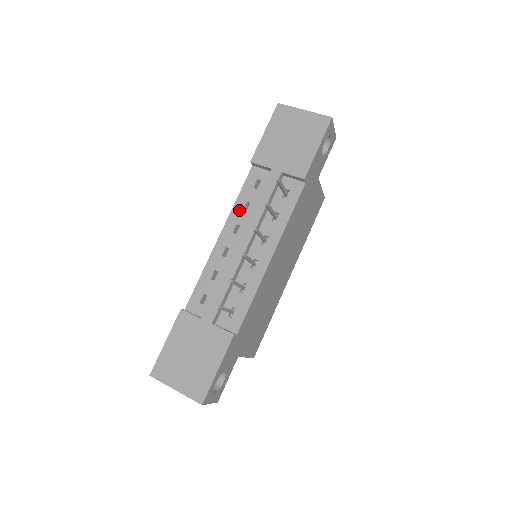
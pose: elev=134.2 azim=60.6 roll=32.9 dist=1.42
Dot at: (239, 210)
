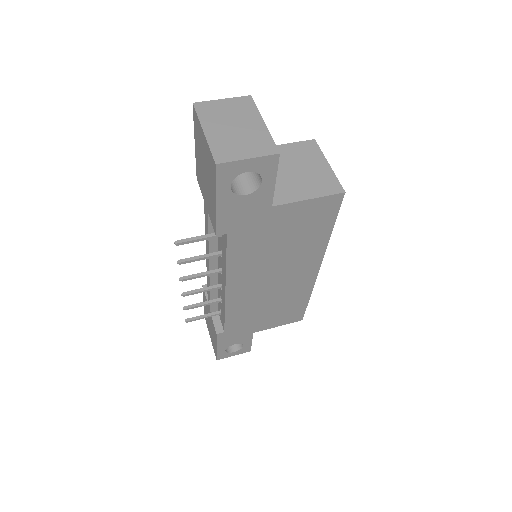
Dot at: occluded
